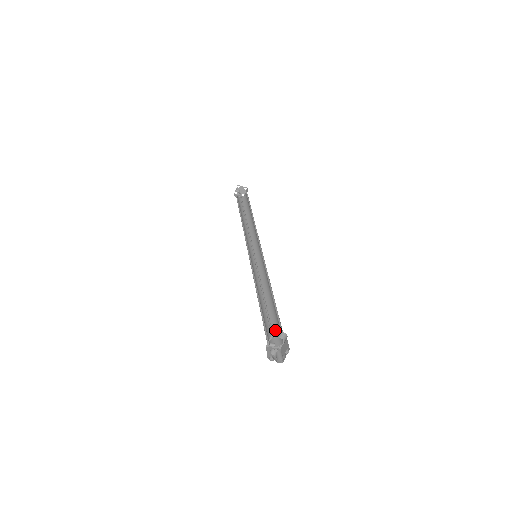
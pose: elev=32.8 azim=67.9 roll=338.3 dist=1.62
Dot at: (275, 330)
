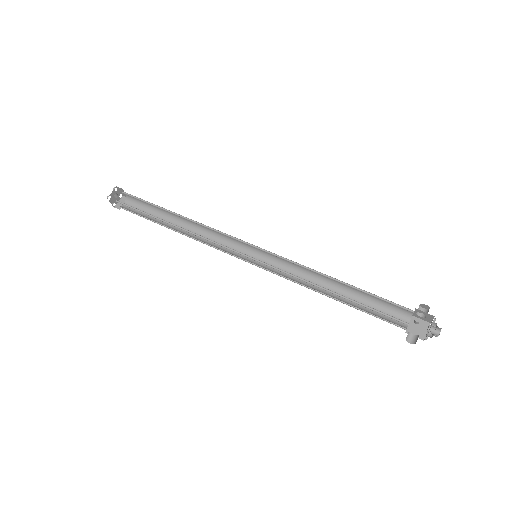
Dot at: (381, 316)
